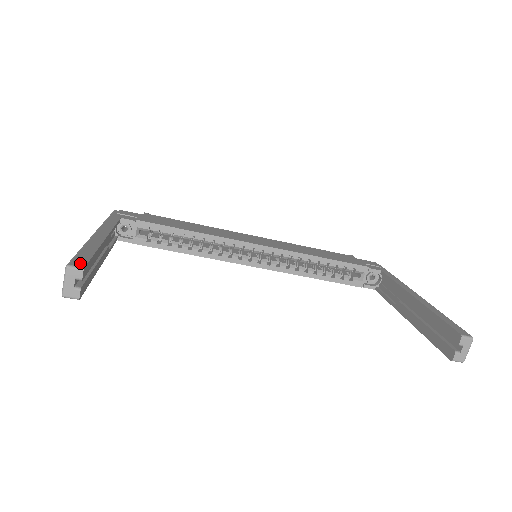
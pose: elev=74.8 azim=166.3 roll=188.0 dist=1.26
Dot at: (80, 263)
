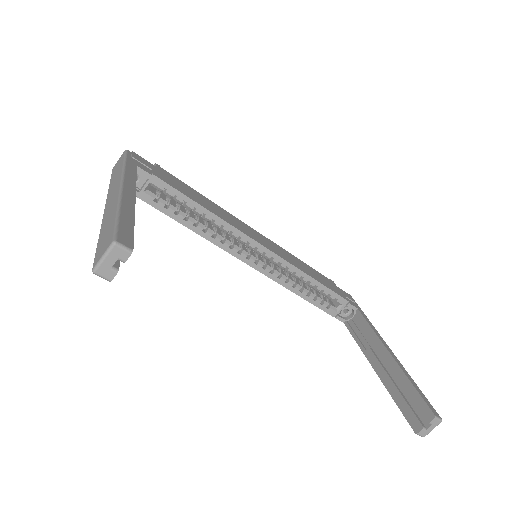
Dot at: (127, 241)
